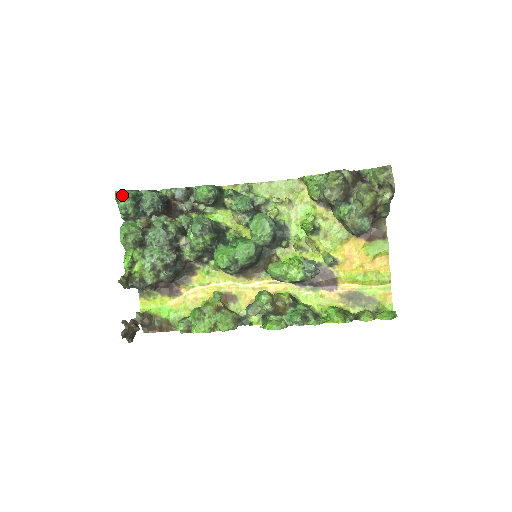
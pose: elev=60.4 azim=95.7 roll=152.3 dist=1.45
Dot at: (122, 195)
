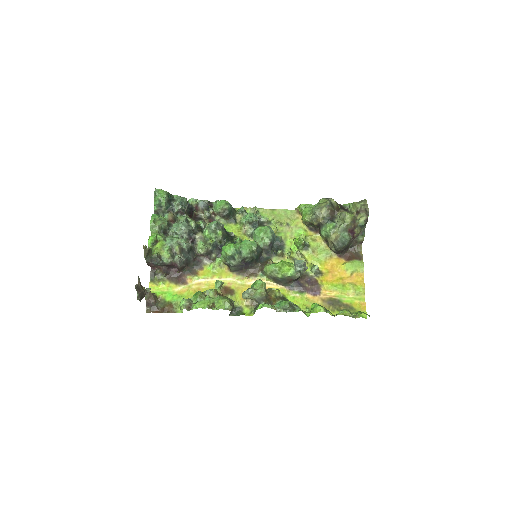
Dot at: (160, 192)
